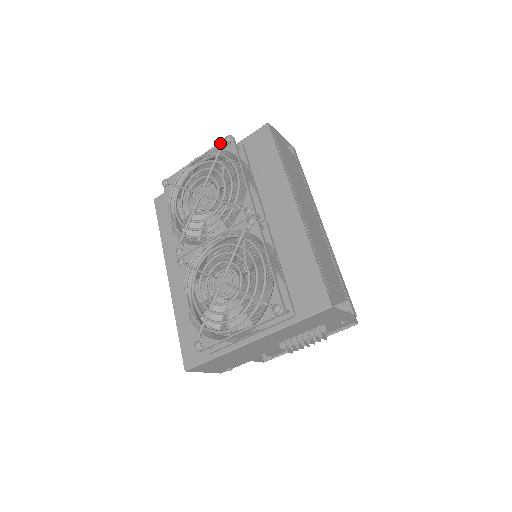
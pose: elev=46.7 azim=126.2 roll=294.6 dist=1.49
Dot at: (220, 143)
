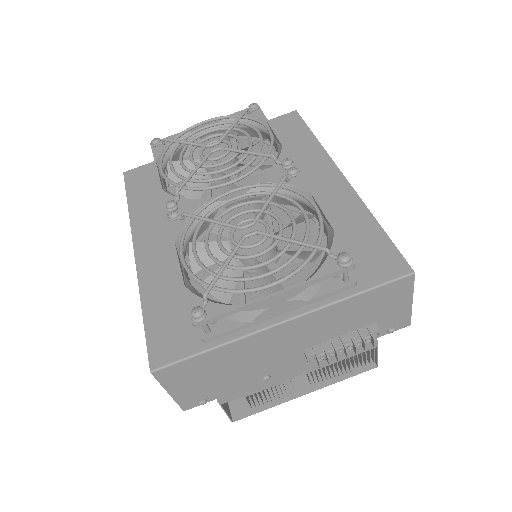
Dot at: (241, 111)
